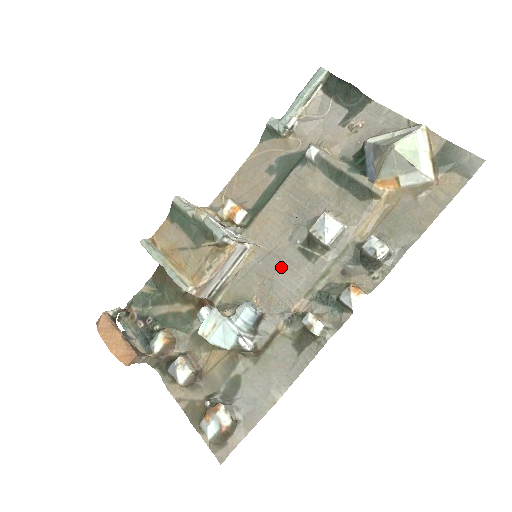
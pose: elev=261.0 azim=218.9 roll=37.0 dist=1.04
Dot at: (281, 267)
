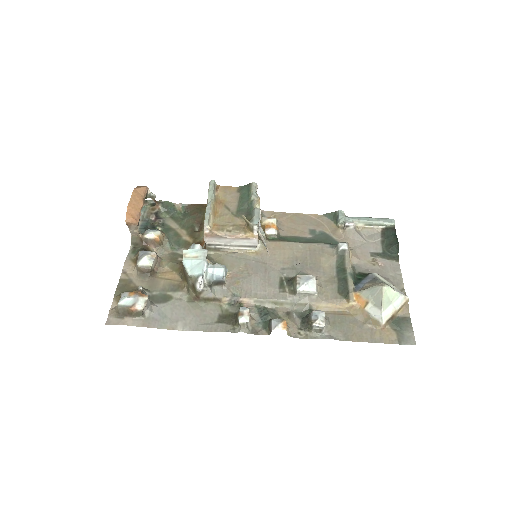
Dot at: (262, 275)
